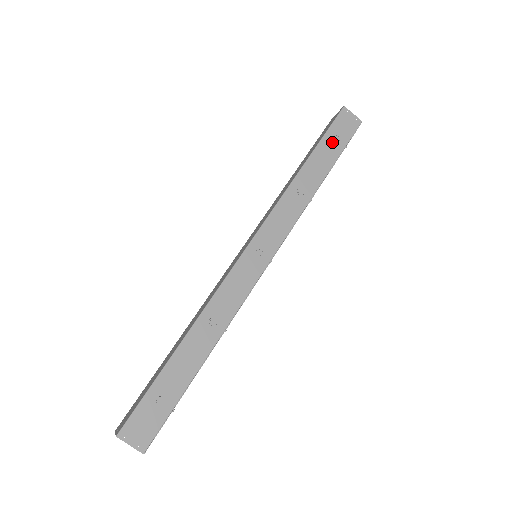
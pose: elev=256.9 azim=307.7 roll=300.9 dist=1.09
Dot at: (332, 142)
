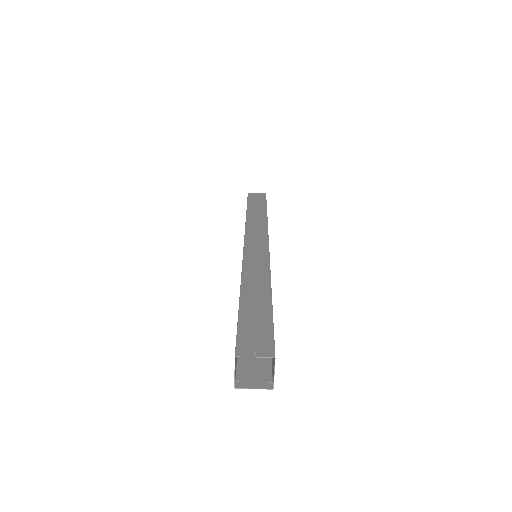
Dot at: occluded
